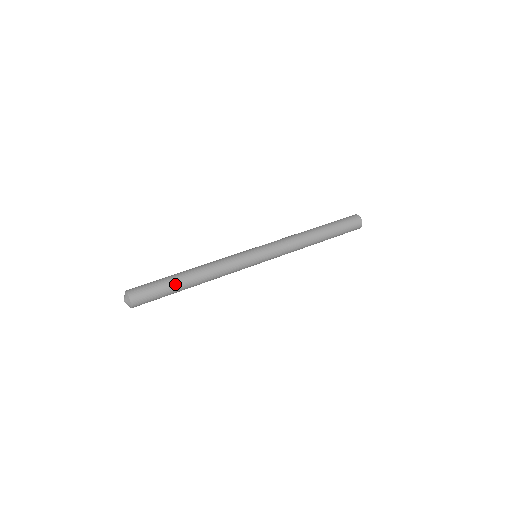
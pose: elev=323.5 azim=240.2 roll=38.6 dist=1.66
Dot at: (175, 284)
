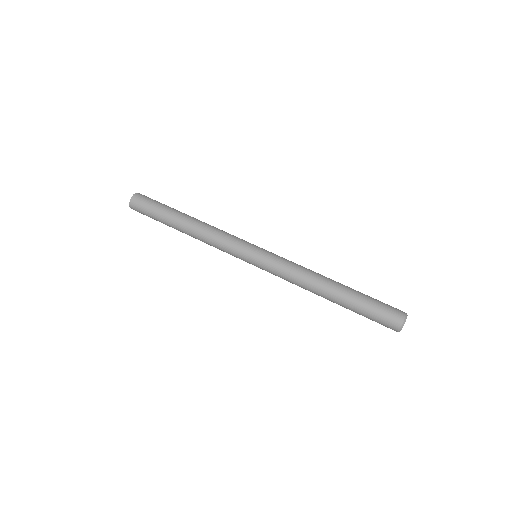
Dot at: (167, 219)
